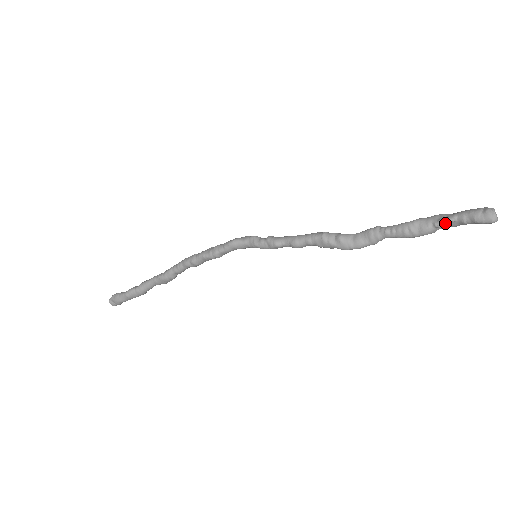
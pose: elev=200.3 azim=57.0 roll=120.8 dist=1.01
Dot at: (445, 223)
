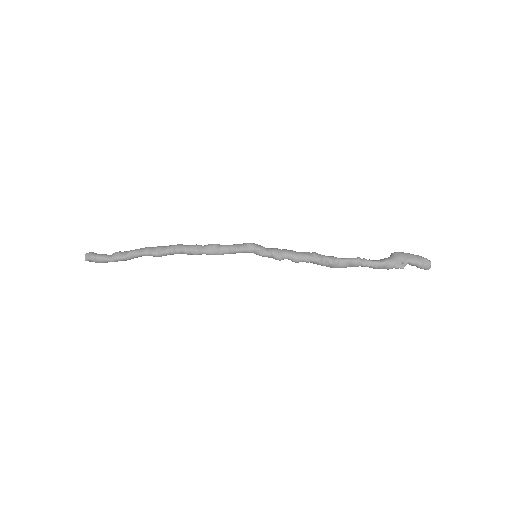
Dot at: occluded
